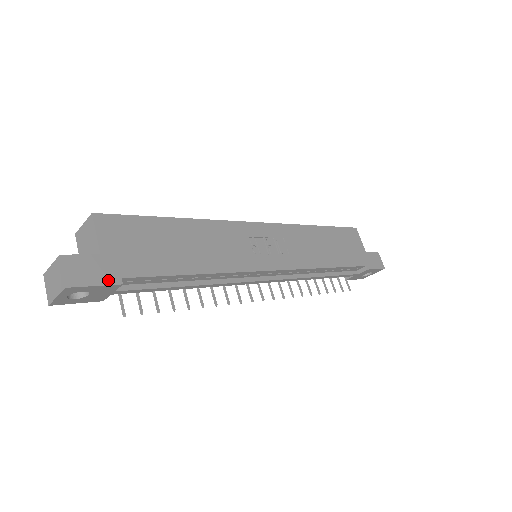
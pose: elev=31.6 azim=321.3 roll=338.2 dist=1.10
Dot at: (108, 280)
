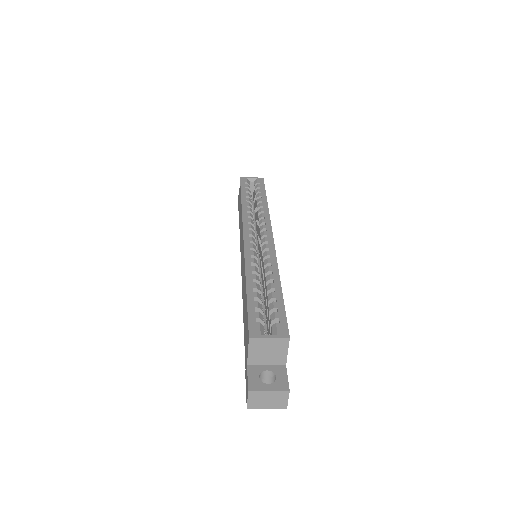
Dot at: occluded
